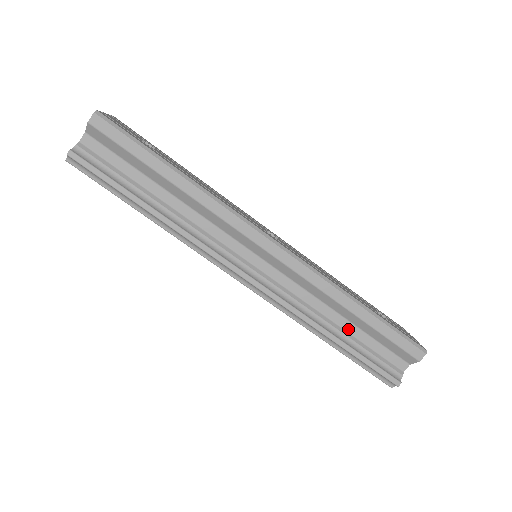
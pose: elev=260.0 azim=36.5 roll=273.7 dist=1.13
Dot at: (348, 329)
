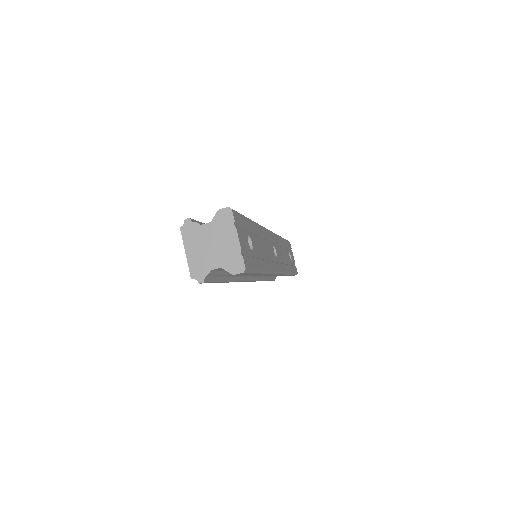
Dot at: occluded
